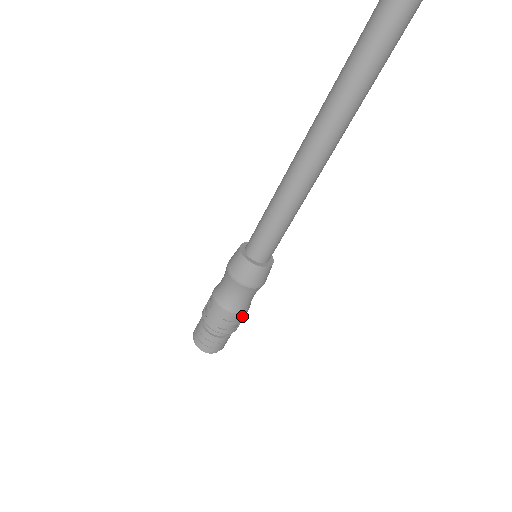
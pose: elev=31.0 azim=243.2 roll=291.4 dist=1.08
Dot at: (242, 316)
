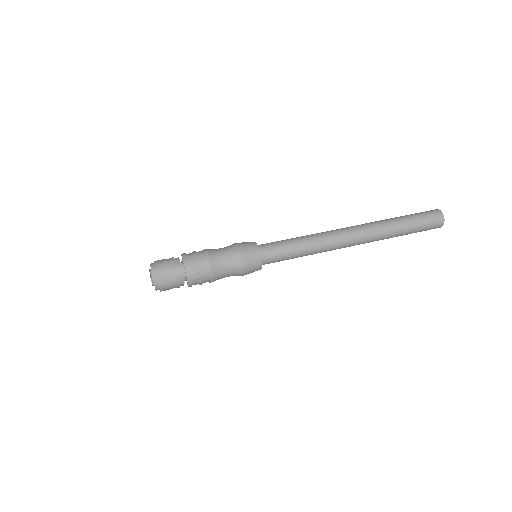
Dot at: (206, 281)
